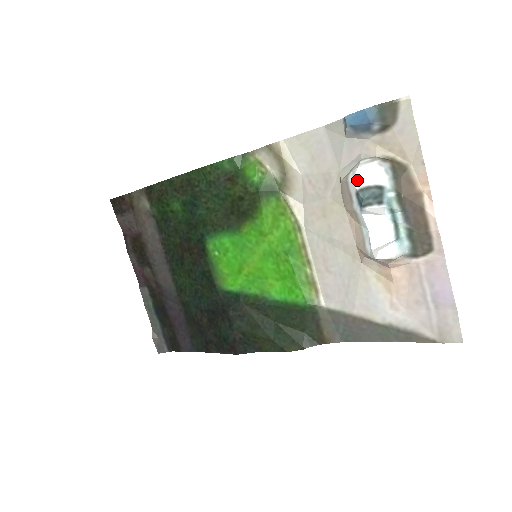
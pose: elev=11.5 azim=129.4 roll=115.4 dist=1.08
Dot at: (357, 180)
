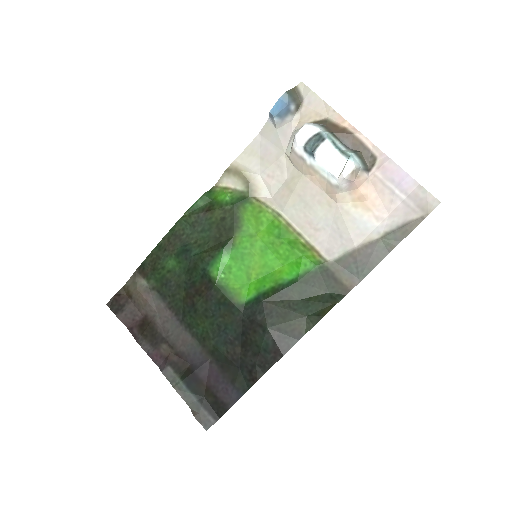
Dot at: (300, 142)
